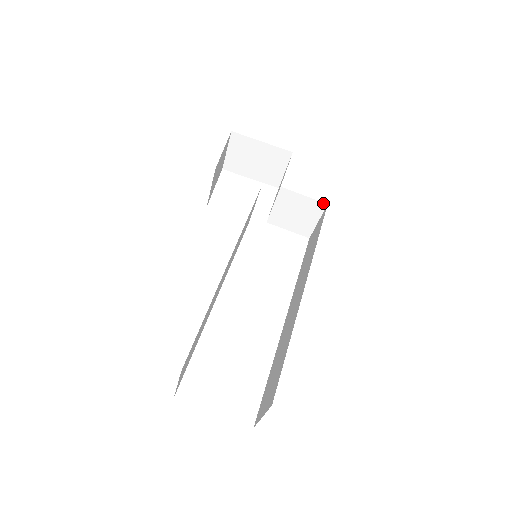
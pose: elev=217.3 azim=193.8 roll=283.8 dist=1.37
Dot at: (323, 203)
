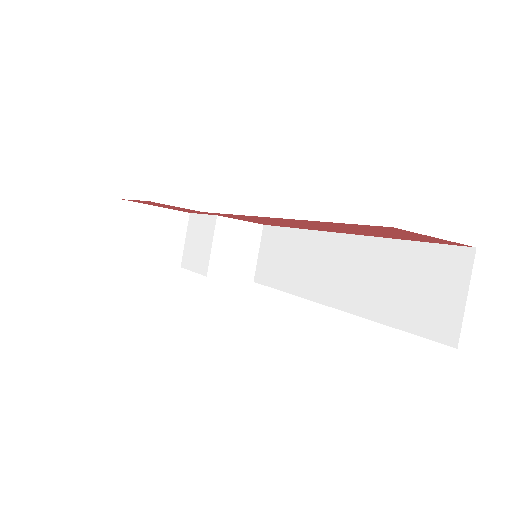
Dot at: (259, 225)
